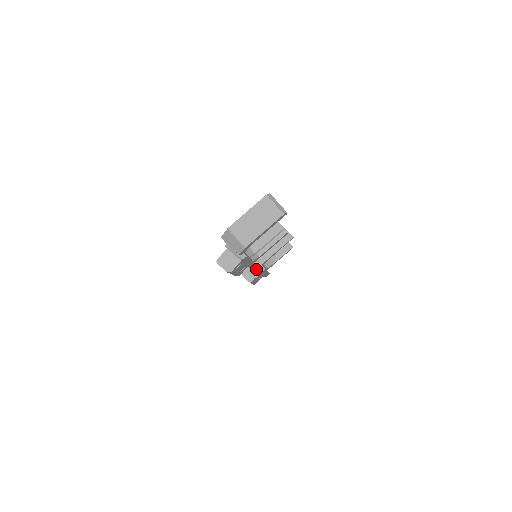
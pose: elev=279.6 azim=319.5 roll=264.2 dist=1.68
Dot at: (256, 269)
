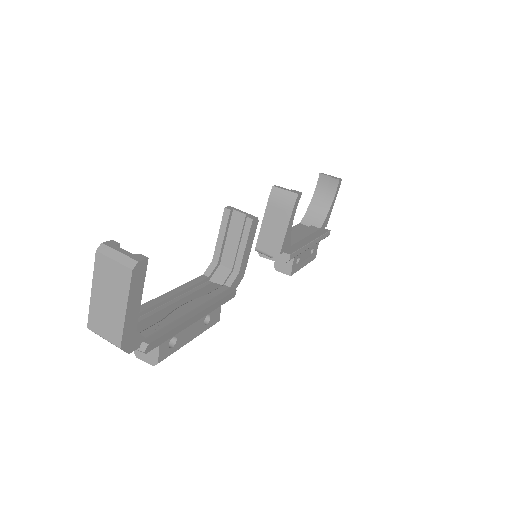
Dot at: (280, 261)
